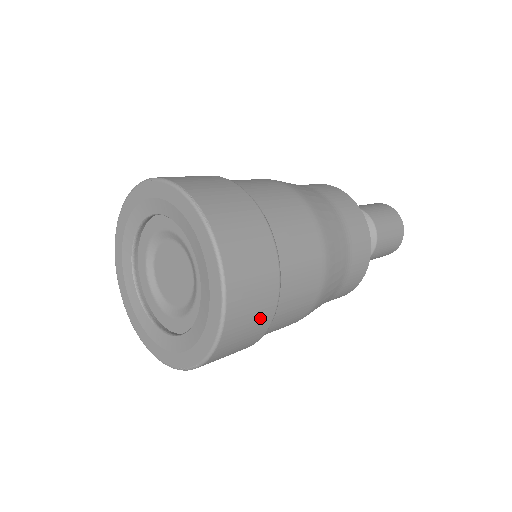
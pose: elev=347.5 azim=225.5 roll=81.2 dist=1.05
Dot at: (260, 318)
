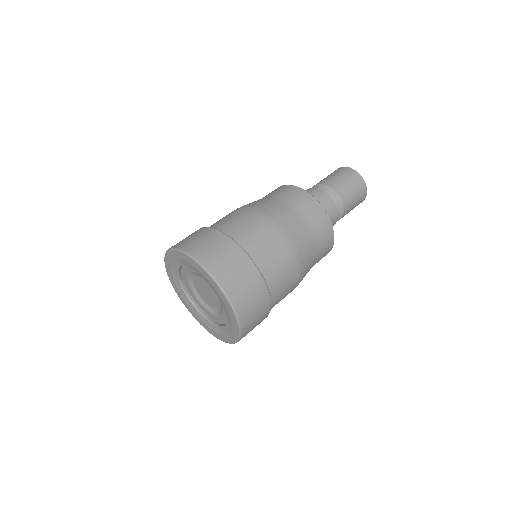
Dot at: occluded
